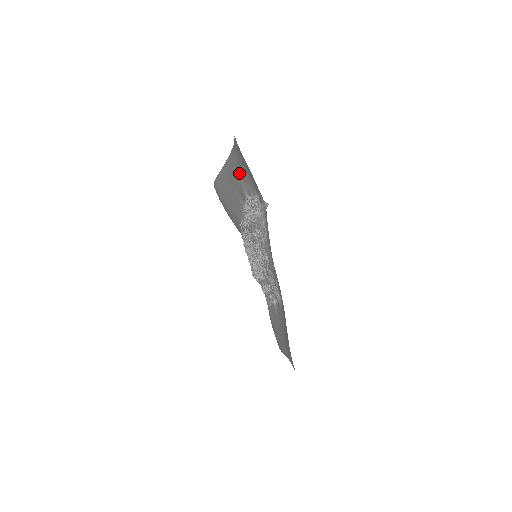
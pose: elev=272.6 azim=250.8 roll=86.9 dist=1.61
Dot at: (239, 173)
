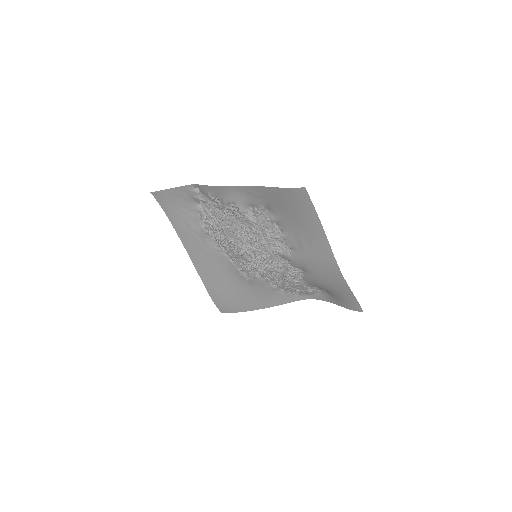
Dot at: (186, 225)
